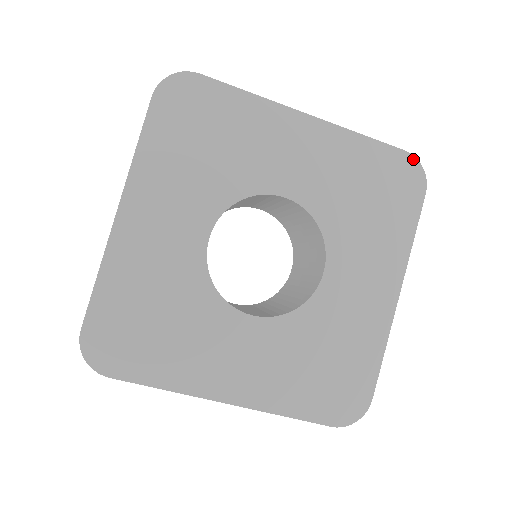
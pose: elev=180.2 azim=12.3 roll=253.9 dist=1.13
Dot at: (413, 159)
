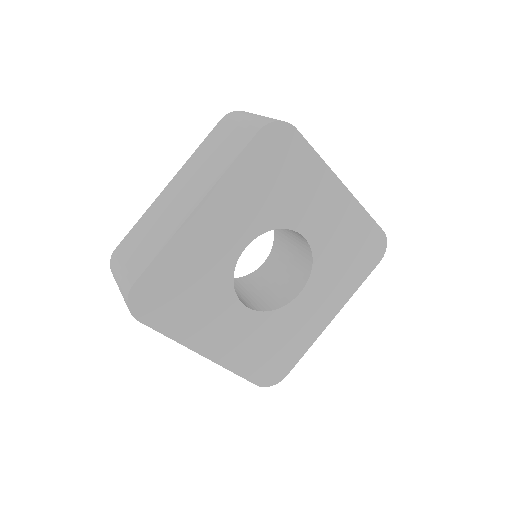
Dot at: (385, 238)
